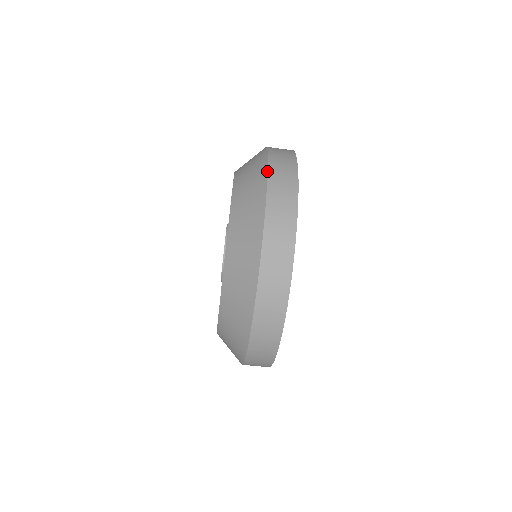
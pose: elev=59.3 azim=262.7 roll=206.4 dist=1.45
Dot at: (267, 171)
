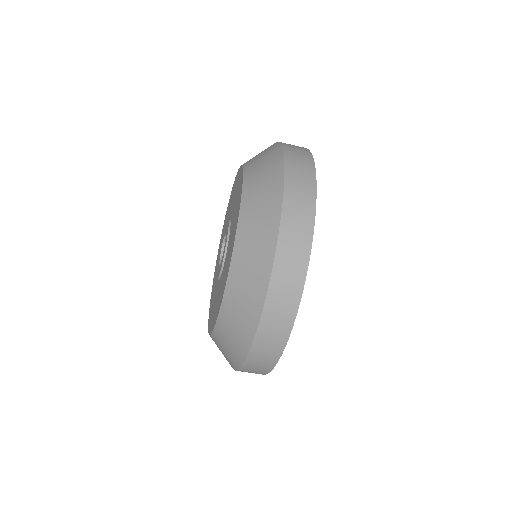
Dot at: (284, 164)
